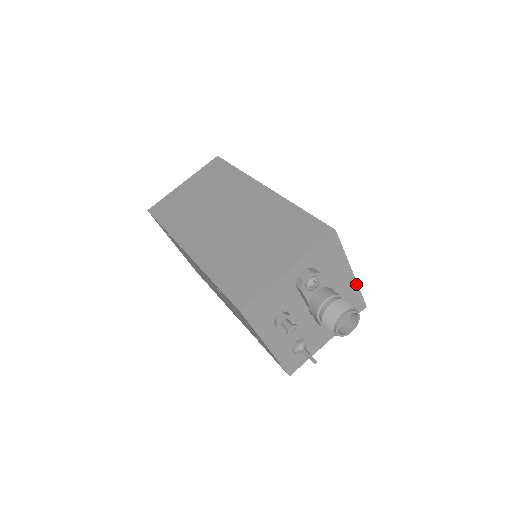
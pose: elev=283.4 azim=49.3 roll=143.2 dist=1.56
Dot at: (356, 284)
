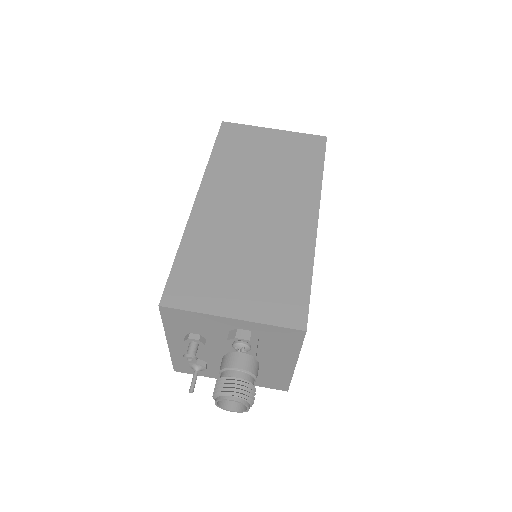
Dot at: (292, 373)
